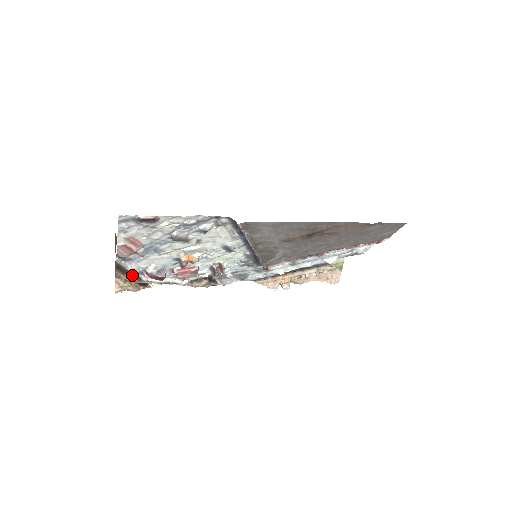
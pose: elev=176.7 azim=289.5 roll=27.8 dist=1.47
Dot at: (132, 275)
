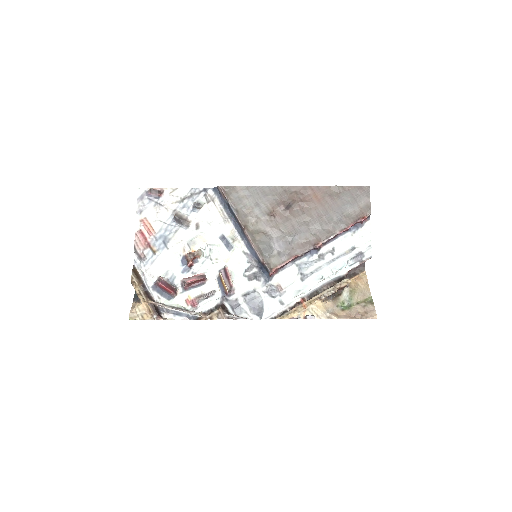
Dot at: (147, 292)
